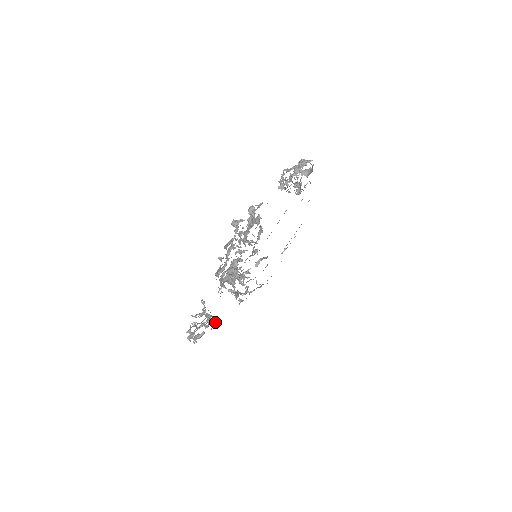
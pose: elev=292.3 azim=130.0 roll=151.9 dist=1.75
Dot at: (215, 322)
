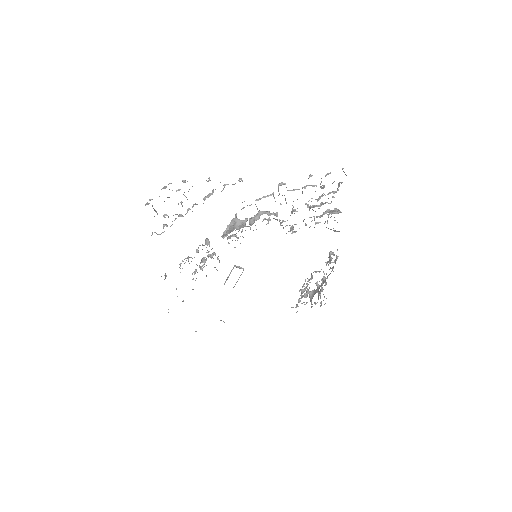
Dot at: (159, 234)
